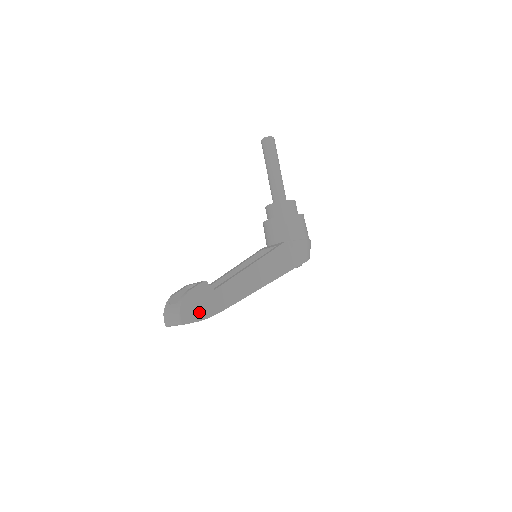
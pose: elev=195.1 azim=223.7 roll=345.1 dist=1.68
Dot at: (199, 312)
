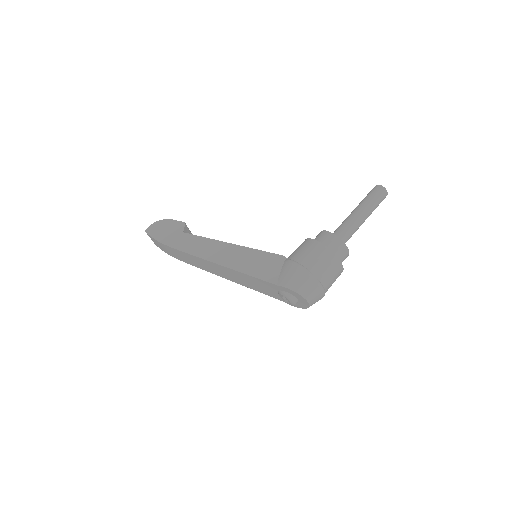
Dot at: (160, 234)
